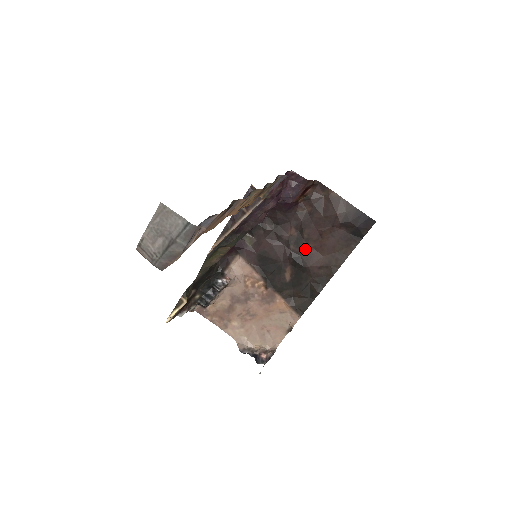
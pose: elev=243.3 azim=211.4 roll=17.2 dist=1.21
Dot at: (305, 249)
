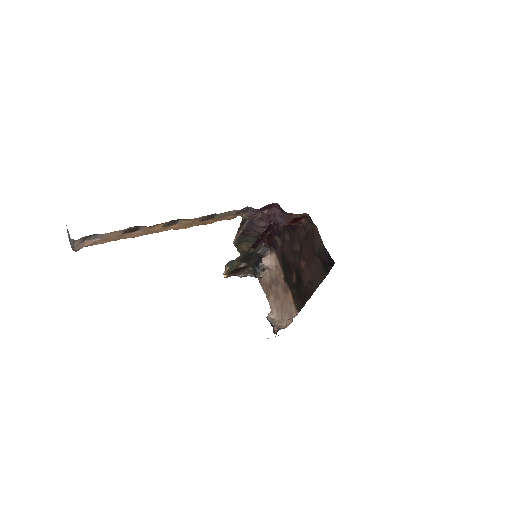
Dot at: (302, 264)
